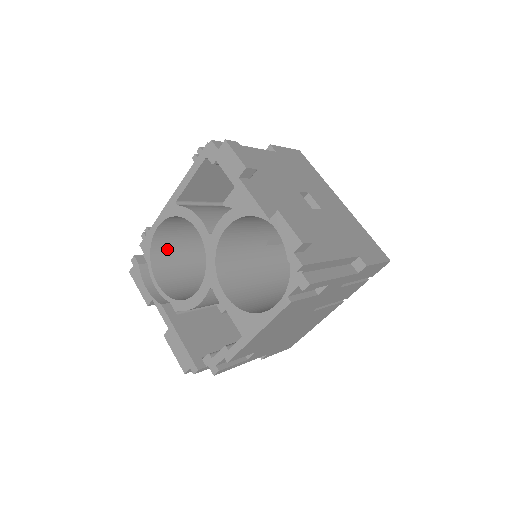
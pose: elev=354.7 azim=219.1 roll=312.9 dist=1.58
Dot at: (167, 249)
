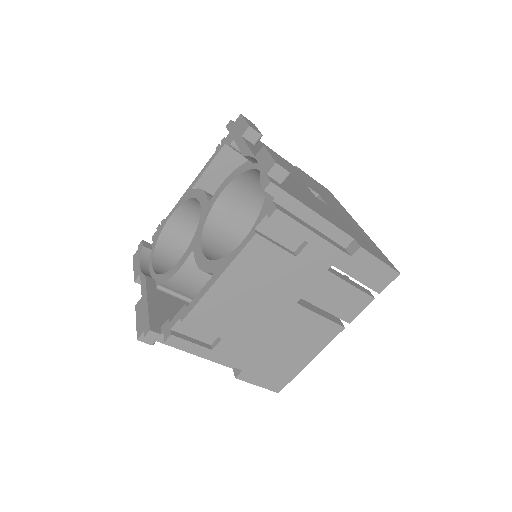
Dot at: (176, 247)
